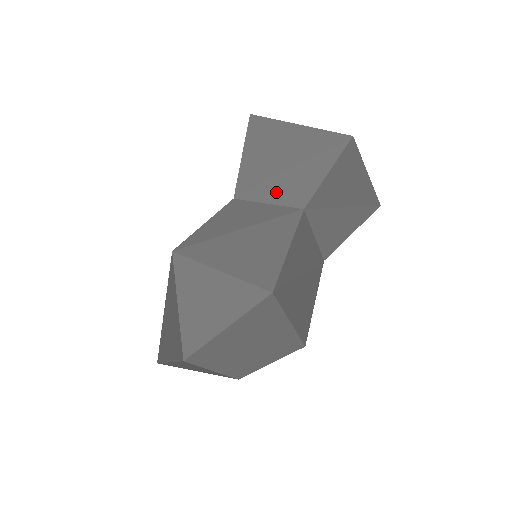
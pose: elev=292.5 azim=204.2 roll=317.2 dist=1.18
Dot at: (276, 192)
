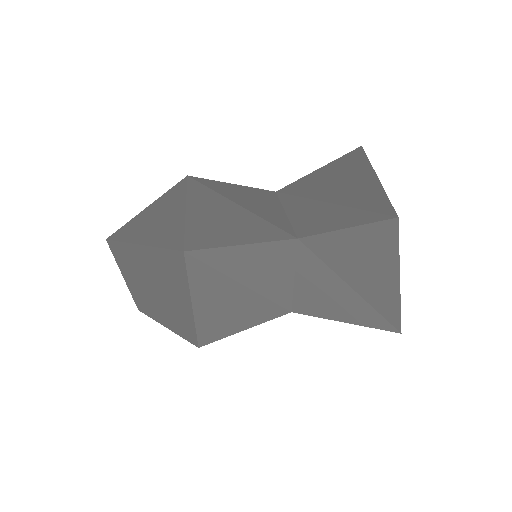
Dot at: (300, 210)
